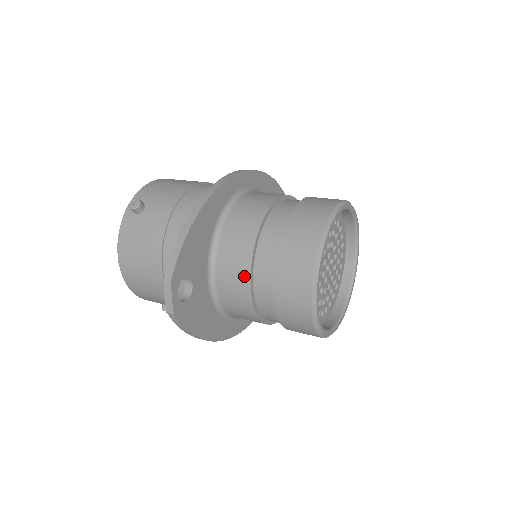
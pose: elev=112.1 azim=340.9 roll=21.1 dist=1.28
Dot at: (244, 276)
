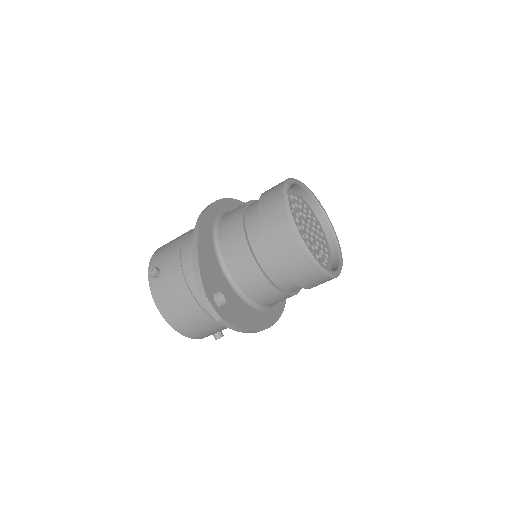
Dot at: (253, 268)
